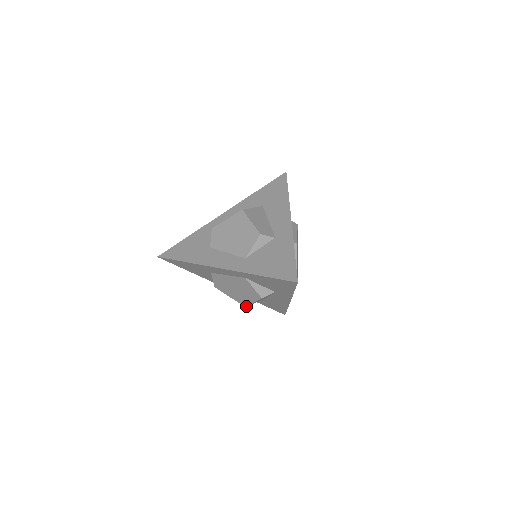
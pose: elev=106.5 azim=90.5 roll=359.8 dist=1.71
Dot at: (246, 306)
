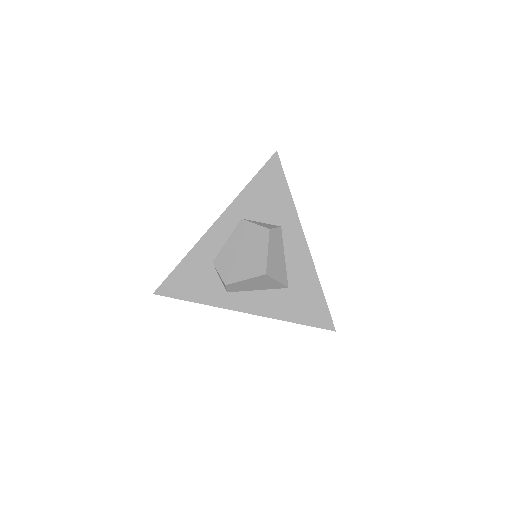
Dot at: (265, 271)
